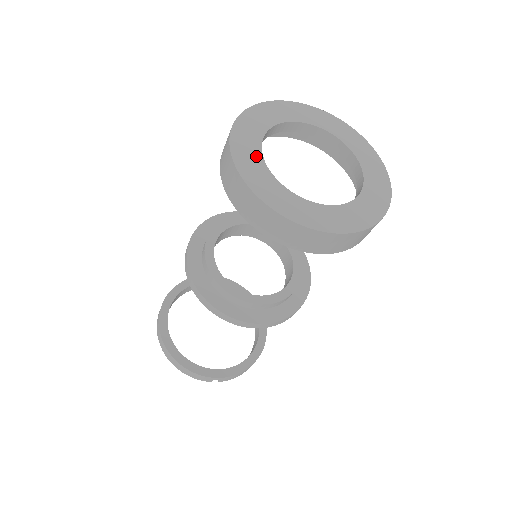
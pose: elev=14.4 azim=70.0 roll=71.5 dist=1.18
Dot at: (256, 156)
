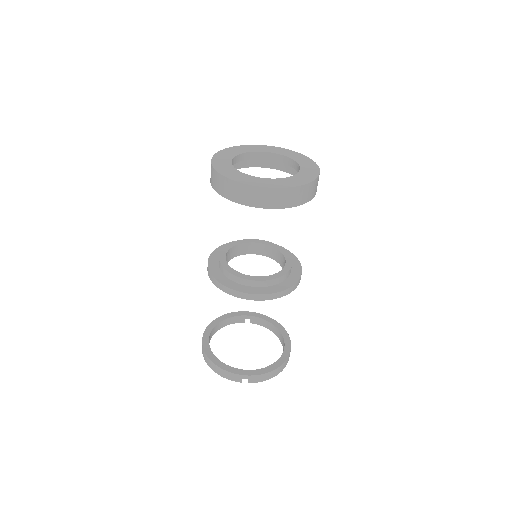
Dot at: (227, 162)
